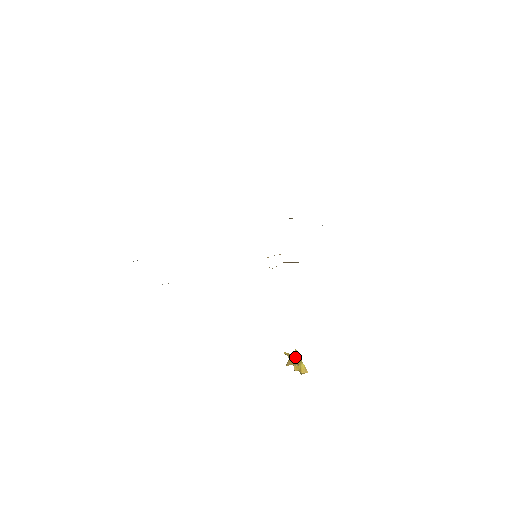
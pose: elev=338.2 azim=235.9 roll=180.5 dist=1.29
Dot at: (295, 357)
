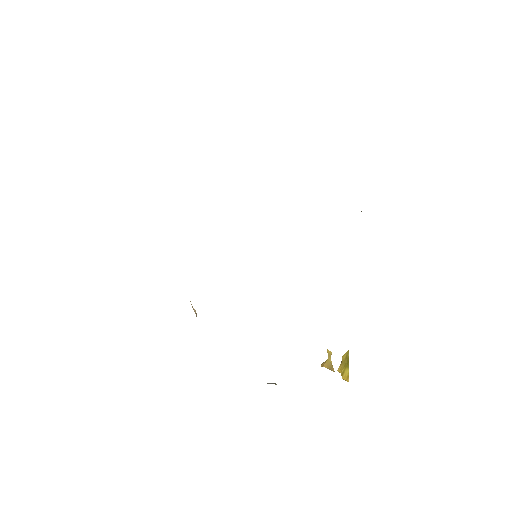
Dot at: (344, 358)
